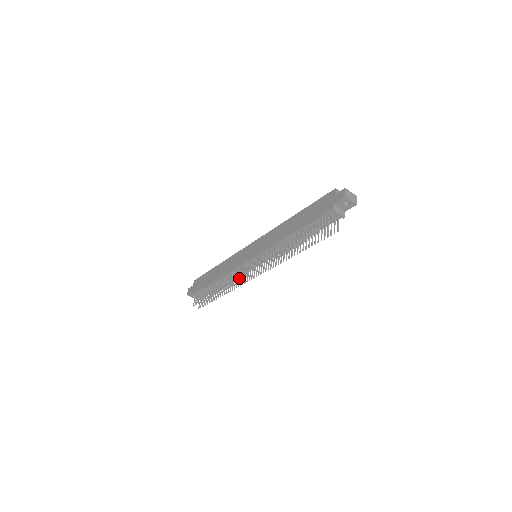
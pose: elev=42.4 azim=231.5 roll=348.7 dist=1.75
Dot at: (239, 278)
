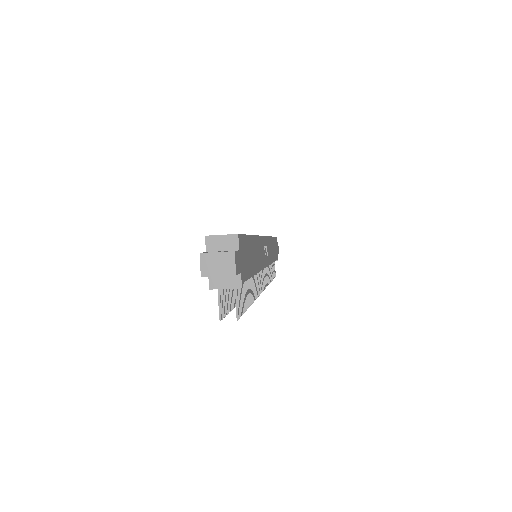
Dot at: occluded
